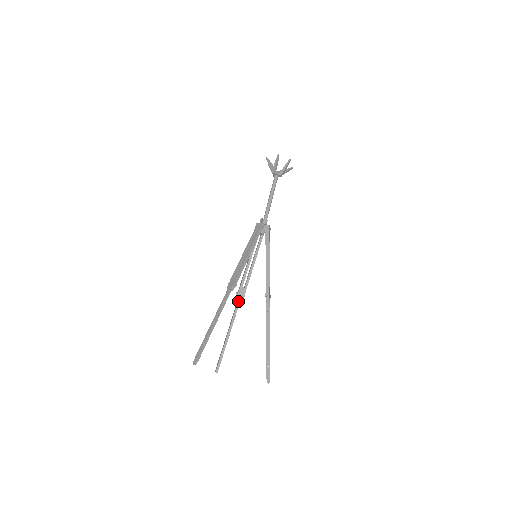
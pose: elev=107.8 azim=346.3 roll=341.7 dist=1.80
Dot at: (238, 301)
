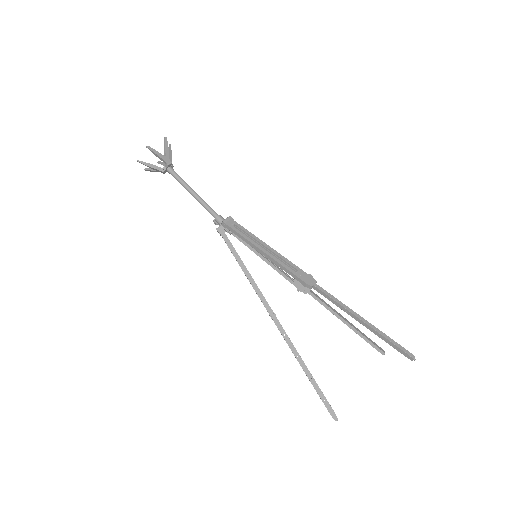
Dot at: (308, 293)
